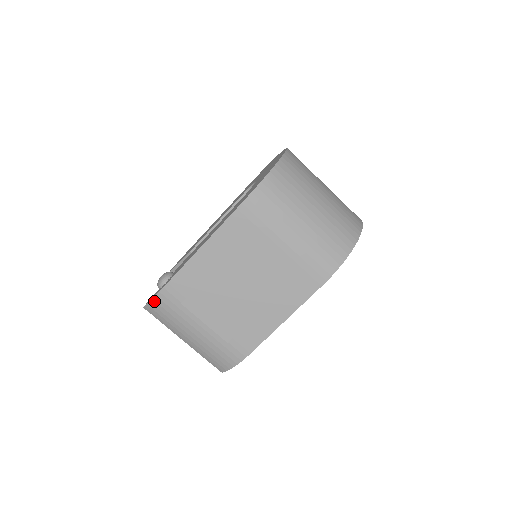
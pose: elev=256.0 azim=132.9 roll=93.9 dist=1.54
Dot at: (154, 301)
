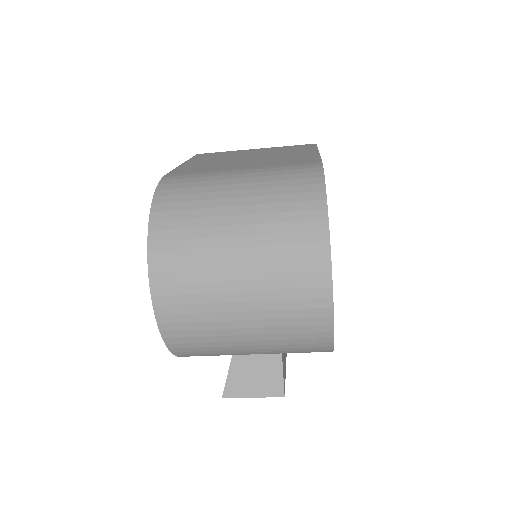
Dot at: occluded
